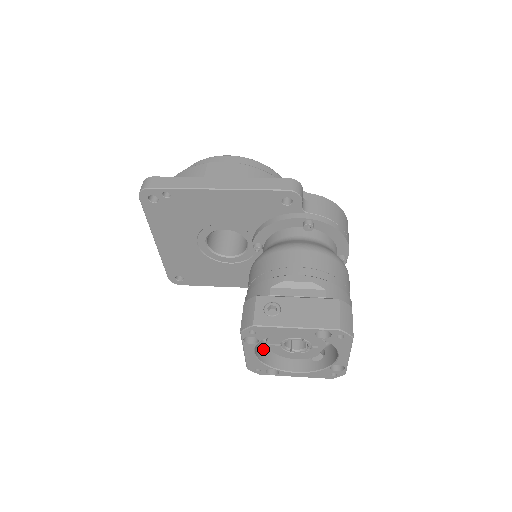
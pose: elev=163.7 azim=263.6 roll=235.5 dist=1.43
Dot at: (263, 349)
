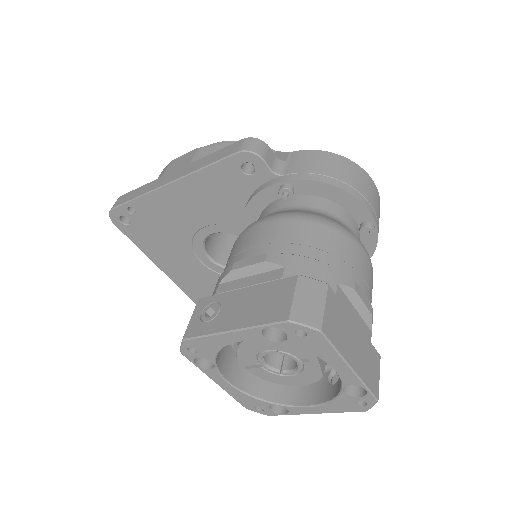
Dot at: (256, 377)
